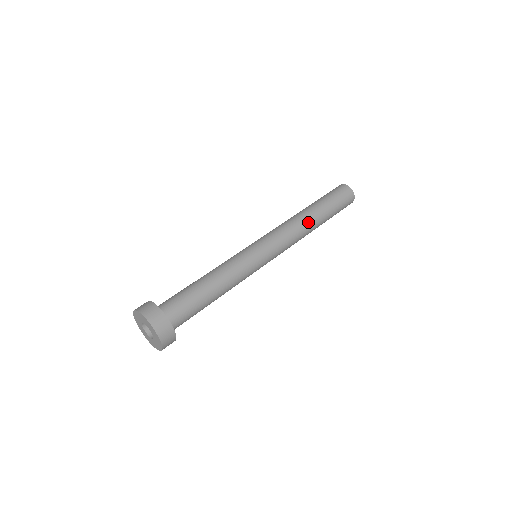
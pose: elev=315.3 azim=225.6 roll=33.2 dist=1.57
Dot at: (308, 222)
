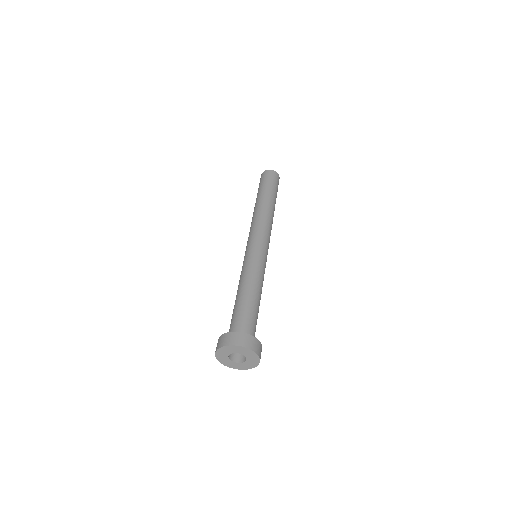
Dot at: (272, 212)
